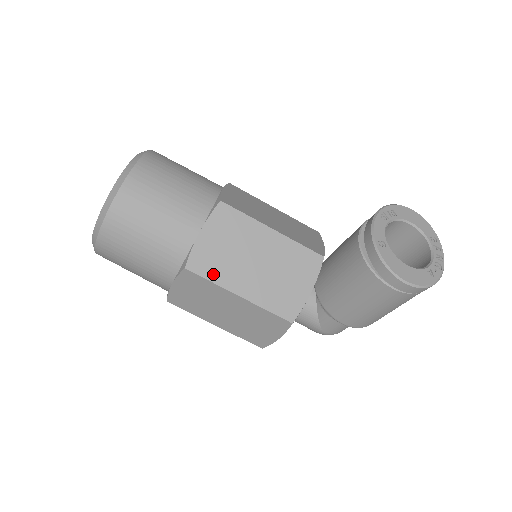
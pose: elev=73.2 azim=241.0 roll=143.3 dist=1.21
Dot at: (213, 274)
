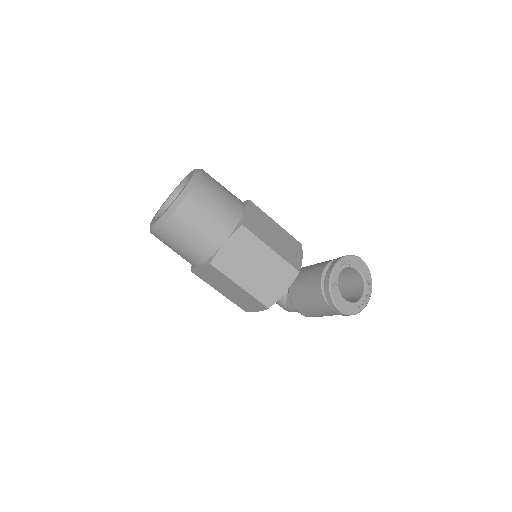
Dot at: (227, 270)
